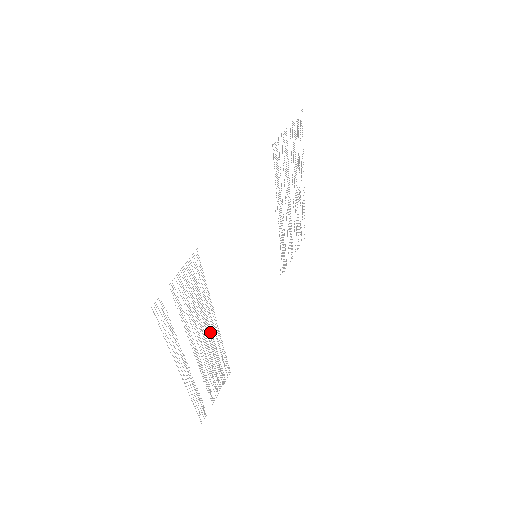
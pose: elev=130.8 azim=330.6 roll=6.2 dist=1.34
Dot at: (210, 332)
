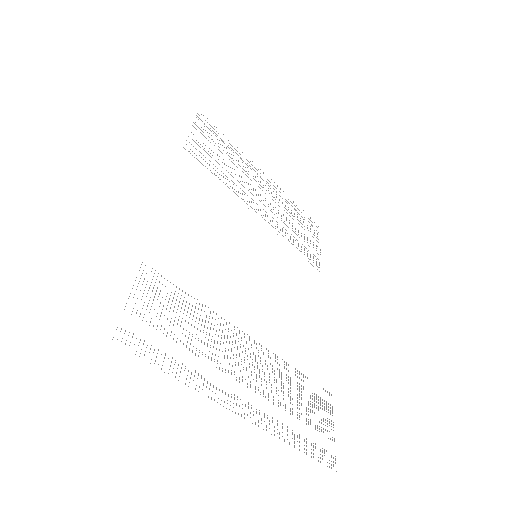
Dot at: occluded
